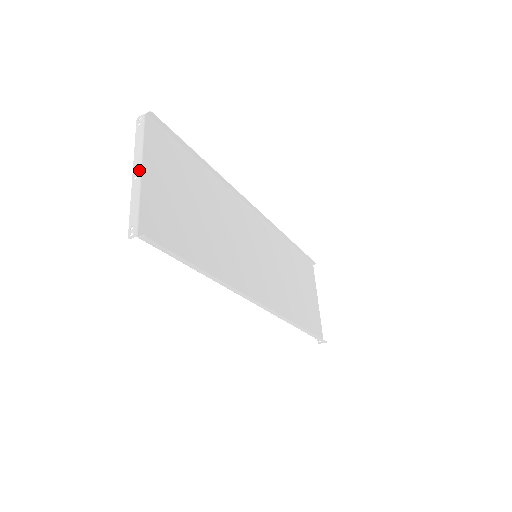
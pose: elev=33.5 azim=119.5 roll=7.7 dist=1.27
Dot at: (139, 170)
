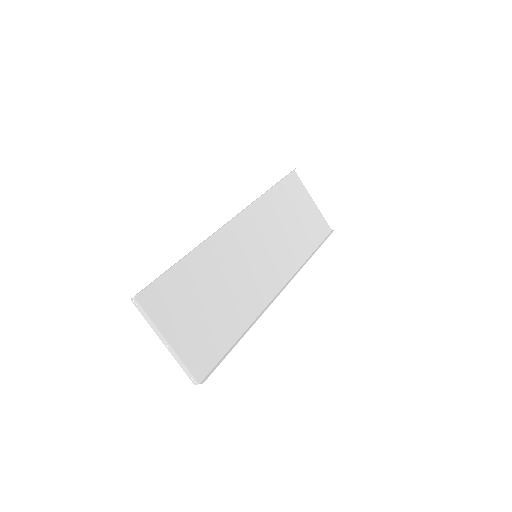
Dot at: (166, 342)
